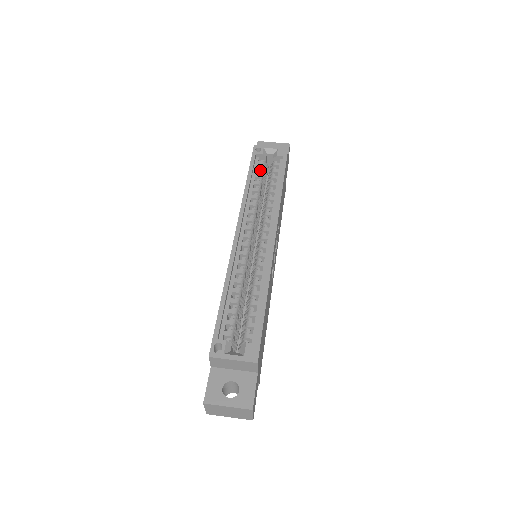
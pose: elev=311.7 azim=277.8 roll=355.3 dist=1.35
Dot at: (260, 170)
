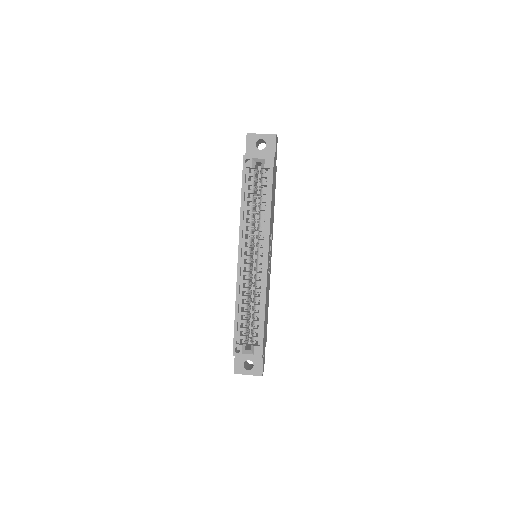
Dot at: (251, 184)
